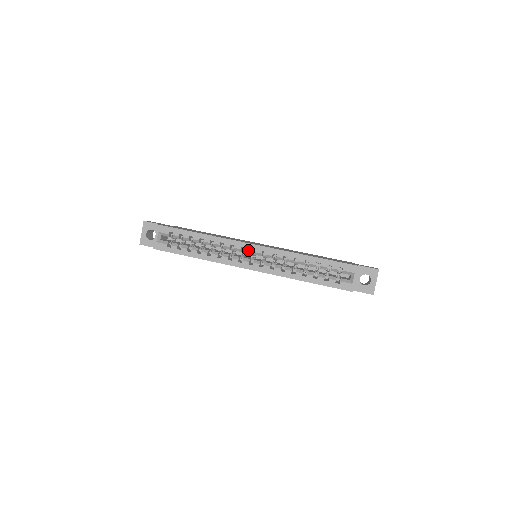
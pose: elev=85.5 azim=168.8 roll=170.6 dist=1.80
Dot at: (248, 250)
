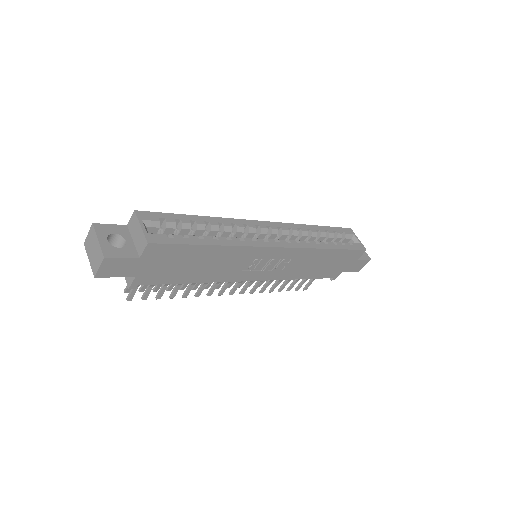
Dot at: (264, 227)
